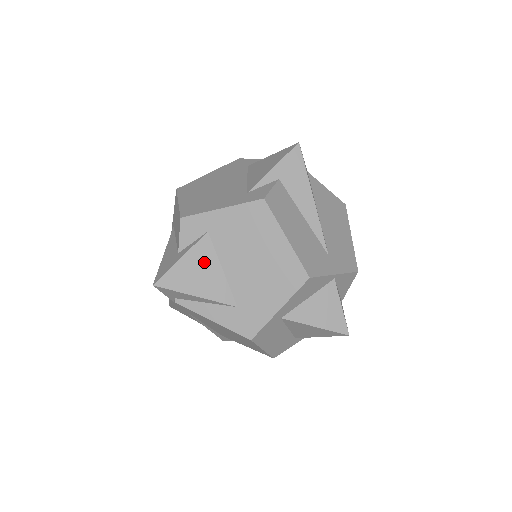
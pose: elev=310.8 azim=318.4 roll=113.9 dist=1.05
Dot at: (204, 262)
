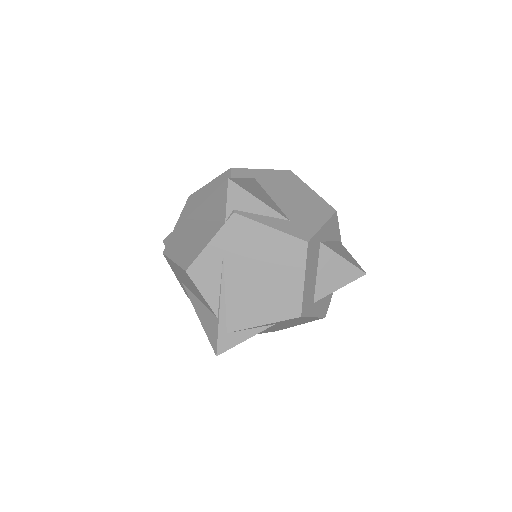
Dot at: (258, 188)
